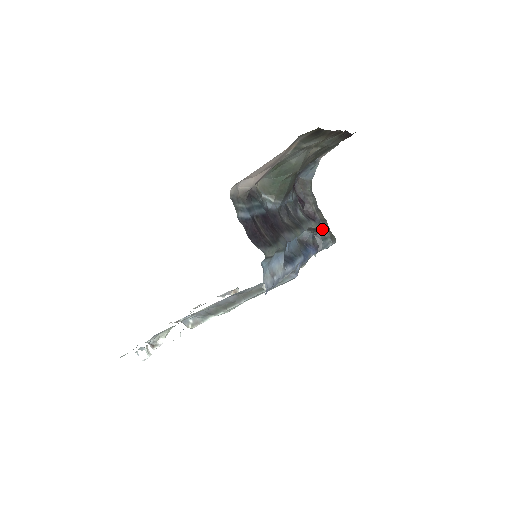
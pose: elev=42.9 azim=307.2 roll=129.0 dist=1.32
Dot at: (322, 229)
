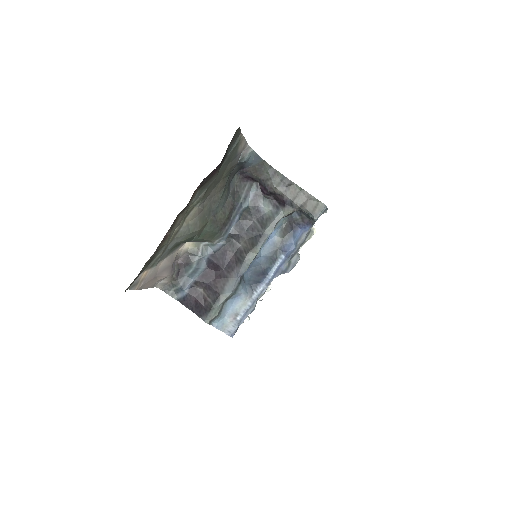
Dot at: (298, 208)
